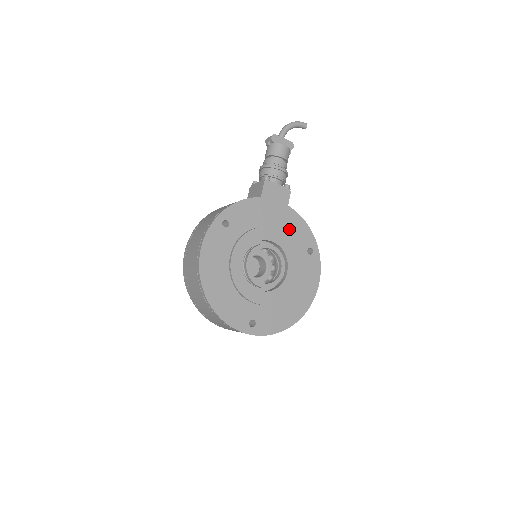
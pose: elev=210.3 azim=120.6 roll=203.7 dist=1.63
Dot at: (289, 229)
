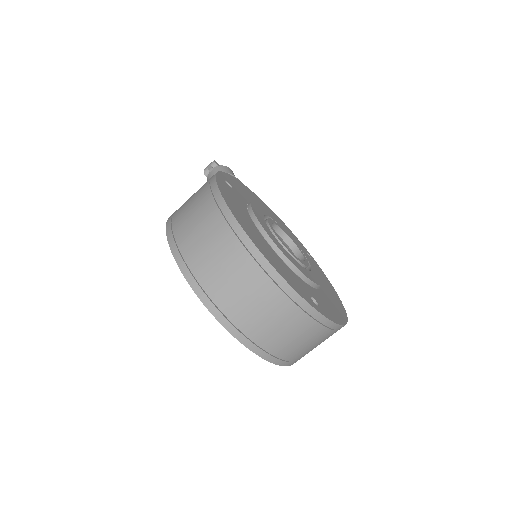
Dot at: occluded
